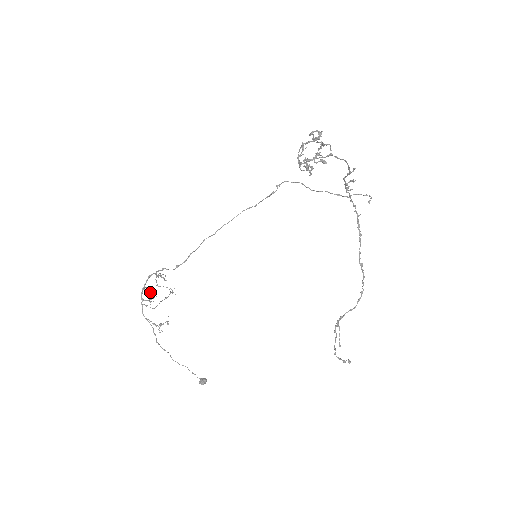
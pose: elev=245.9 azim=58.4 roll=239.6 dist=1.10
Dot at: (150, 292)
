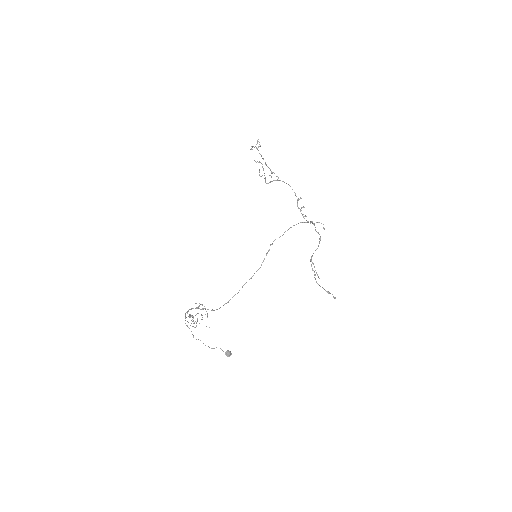
Dot at: (191, 315)
